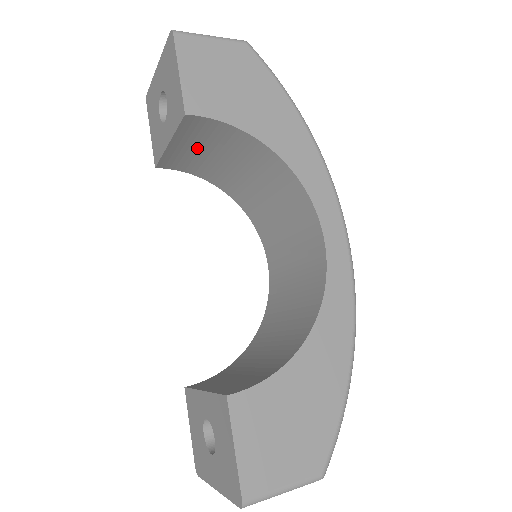
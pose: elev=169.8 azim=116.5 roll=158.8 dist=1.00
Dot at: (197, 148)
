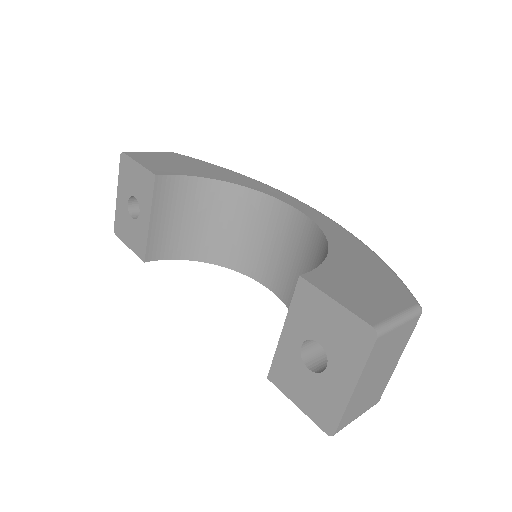
Dot at: (171, 219)
